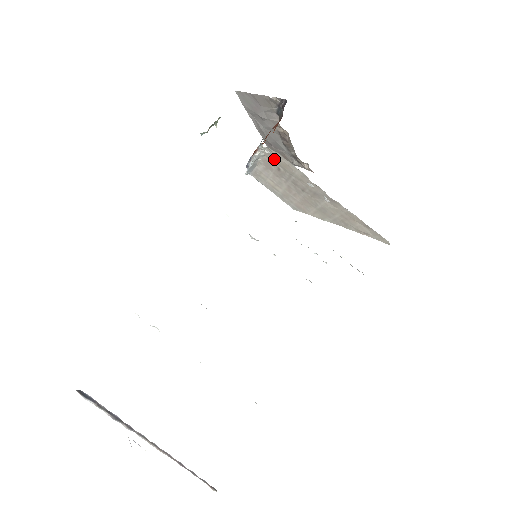
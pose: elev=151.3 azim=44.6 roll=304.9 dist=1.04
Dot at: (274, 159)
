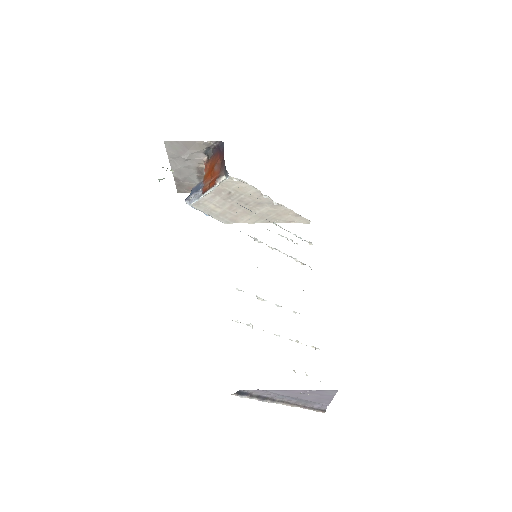
Dot at: (230, 186)
